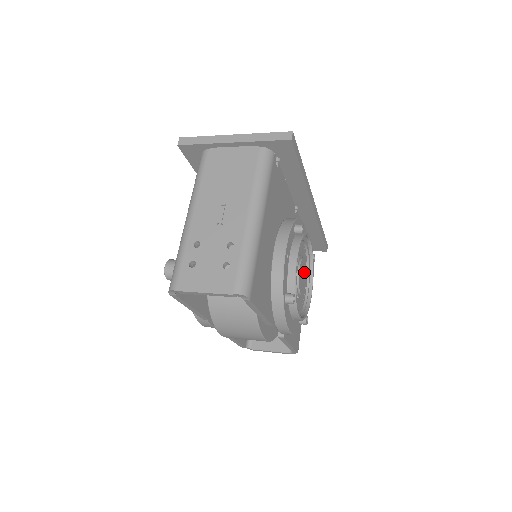
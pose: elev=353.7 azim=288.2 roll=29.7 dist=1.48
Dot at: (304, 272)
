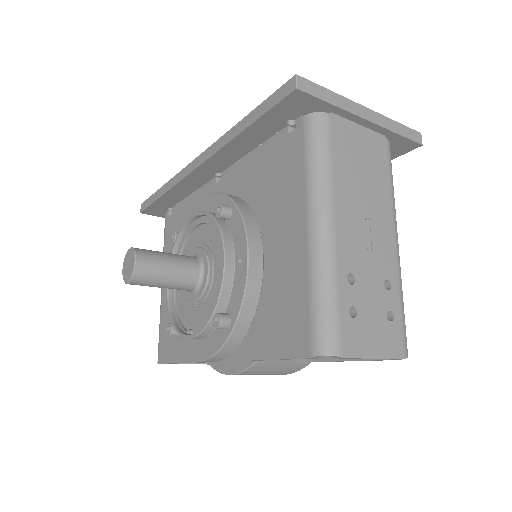
Dot at: occluded
